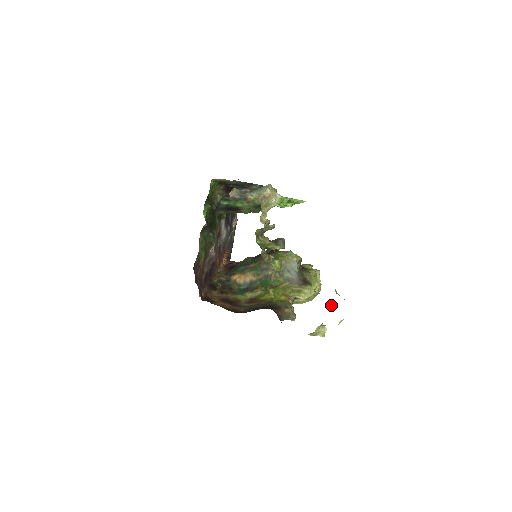
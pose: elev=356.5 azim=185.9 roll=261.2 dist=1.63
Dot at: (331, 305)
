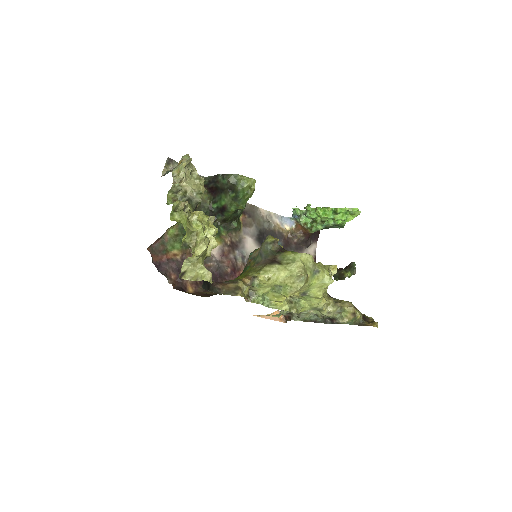
Dot at: (215, 244)
